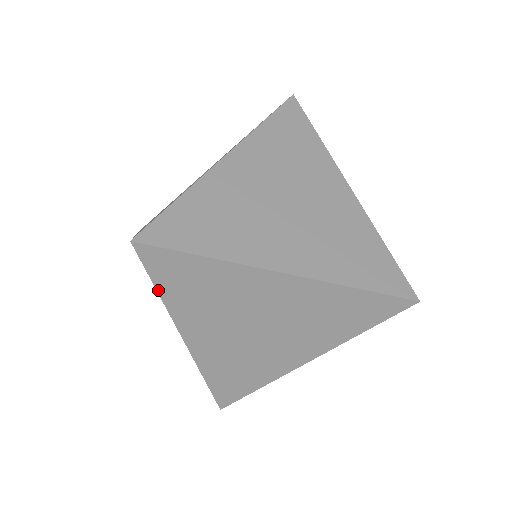
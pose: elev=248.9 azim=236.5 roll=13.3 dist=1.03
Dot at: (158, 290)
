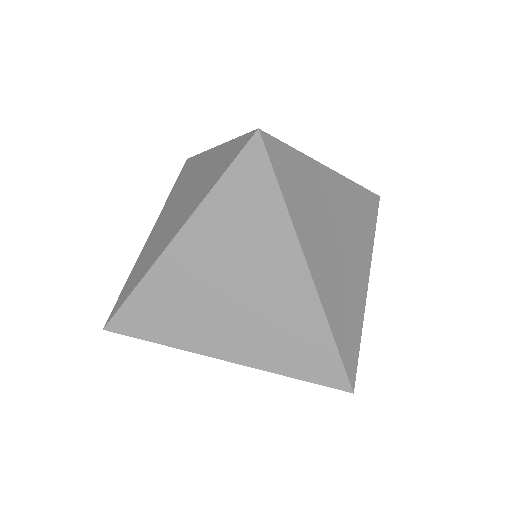
Dot at: (219, 182)
